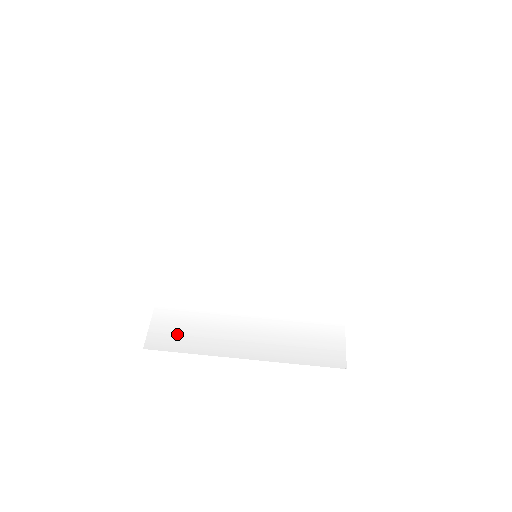
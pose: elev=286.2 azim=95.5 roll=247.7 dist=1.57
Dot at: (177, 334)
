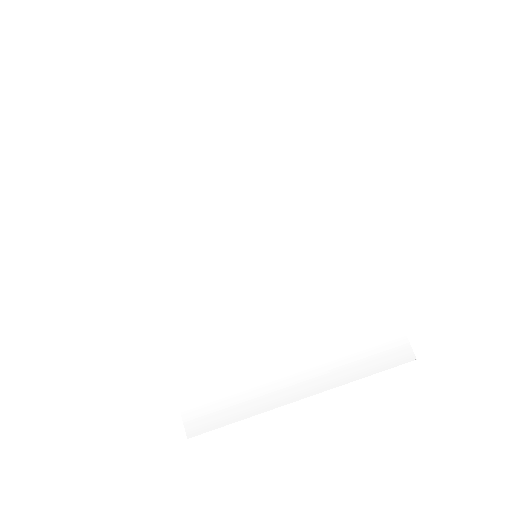
Dot at: (216, 402)
